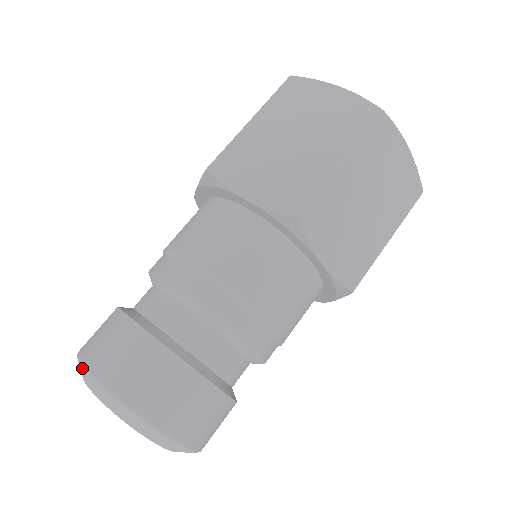
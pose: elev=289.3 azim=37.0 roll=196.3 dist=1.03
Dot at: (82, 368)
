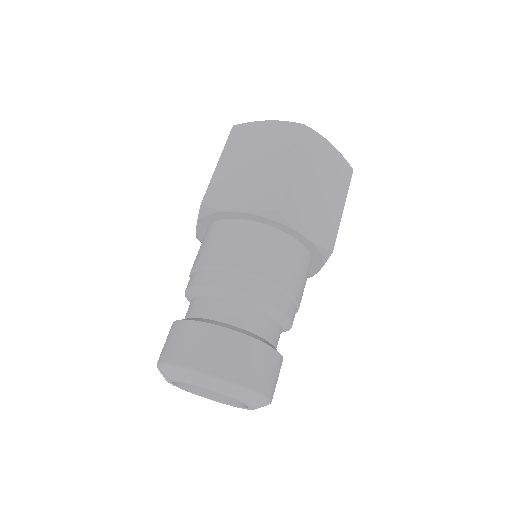
Dot at: (222, 382)
